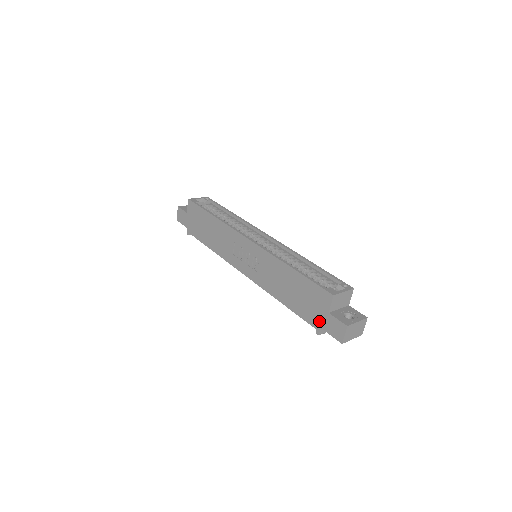
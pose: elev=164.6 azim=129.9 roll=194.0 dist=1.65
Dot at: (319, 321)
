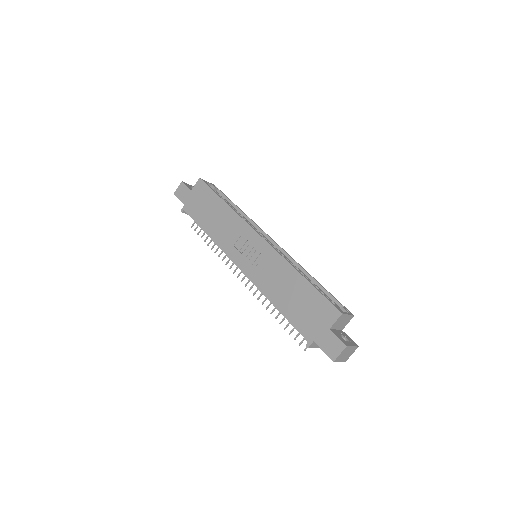
Dot at: (315, 334)
